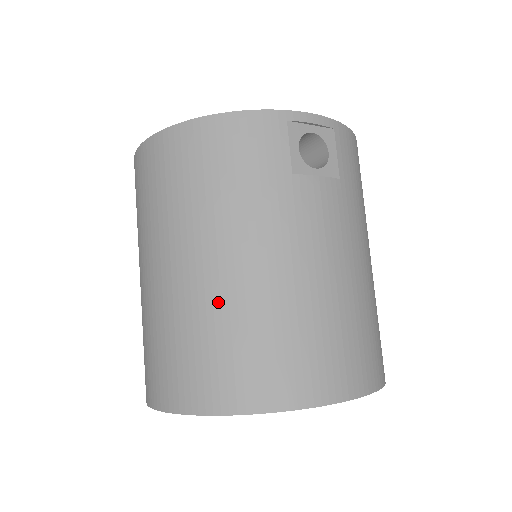
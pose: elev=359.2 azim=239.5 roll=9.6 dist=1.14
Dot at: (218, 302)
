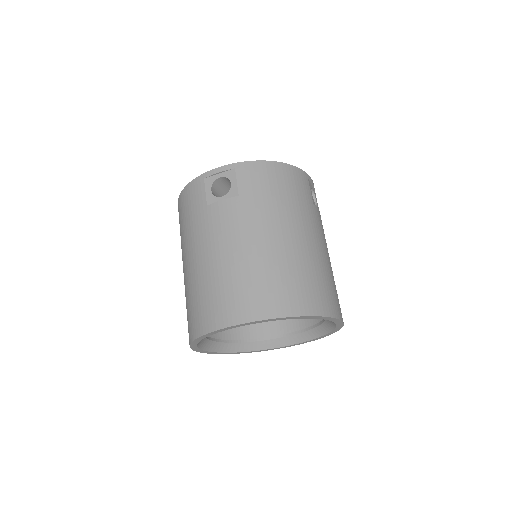
Dot at: (188, 284)
